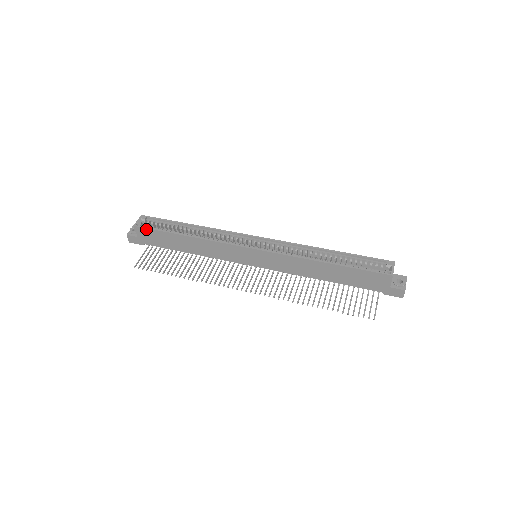
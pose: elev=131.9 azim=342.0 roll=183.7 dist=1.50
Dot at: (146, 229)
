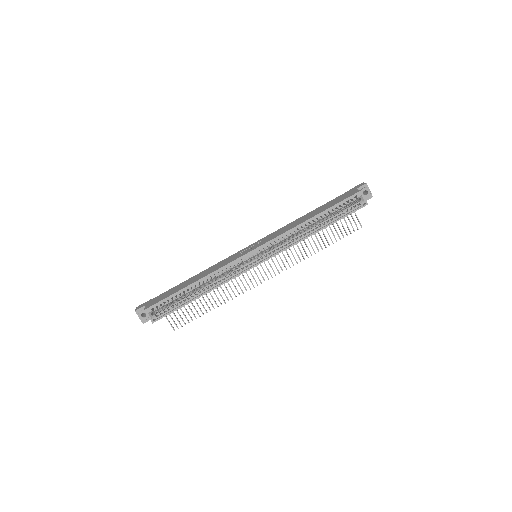
Dot at: (164, 316)
